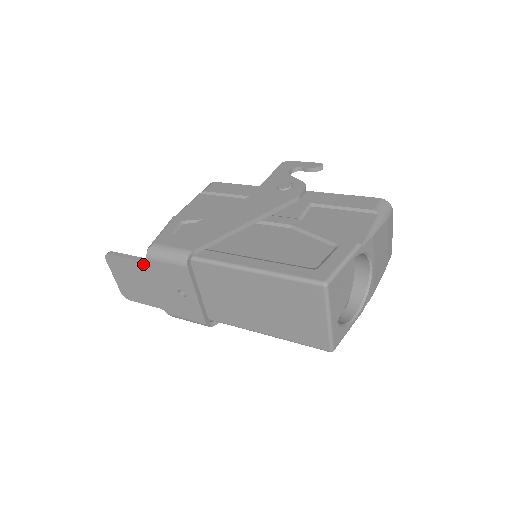
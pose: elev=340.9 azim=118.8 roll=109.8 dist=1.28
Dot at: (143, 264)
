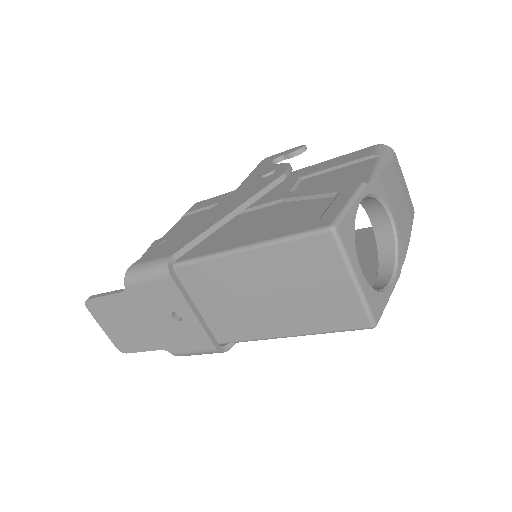
Dot at: (125, 295)
